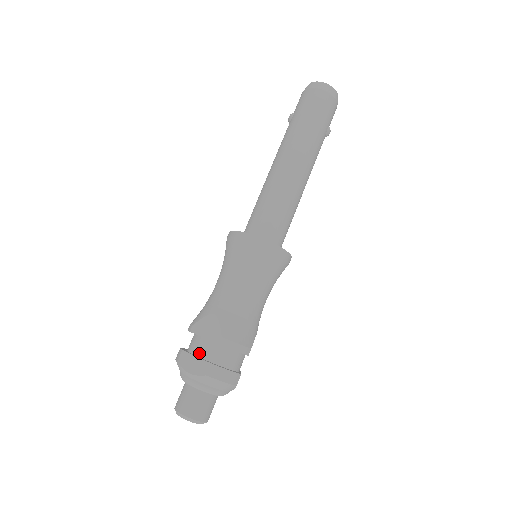
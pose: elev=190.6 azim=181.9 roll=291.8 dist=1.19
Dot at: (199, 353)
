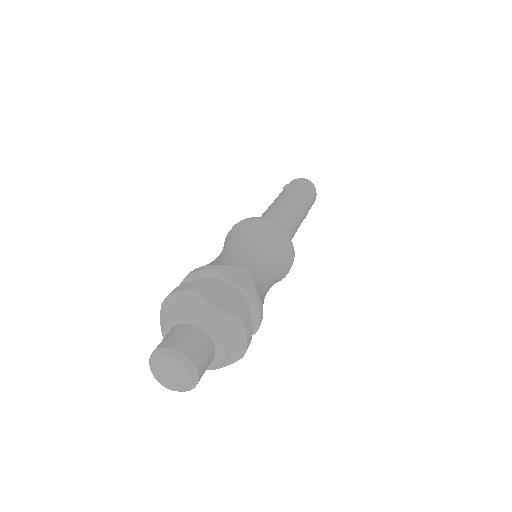
Dot at: (225, 295)
